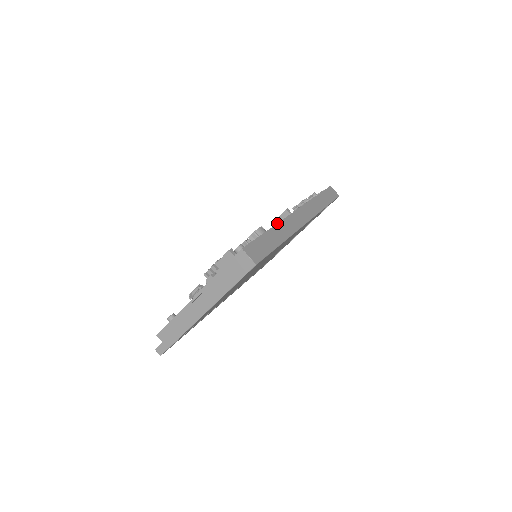
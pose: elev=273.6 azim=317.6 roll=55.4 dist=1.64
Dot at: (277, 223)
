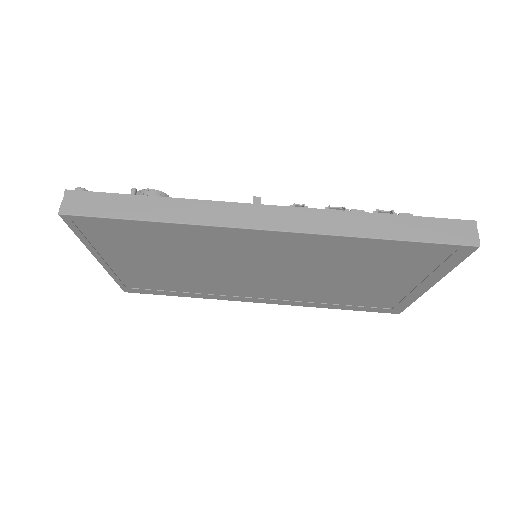
Dot at: occluded
